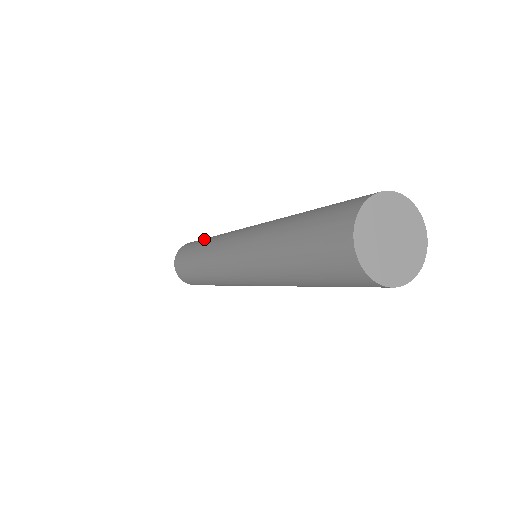
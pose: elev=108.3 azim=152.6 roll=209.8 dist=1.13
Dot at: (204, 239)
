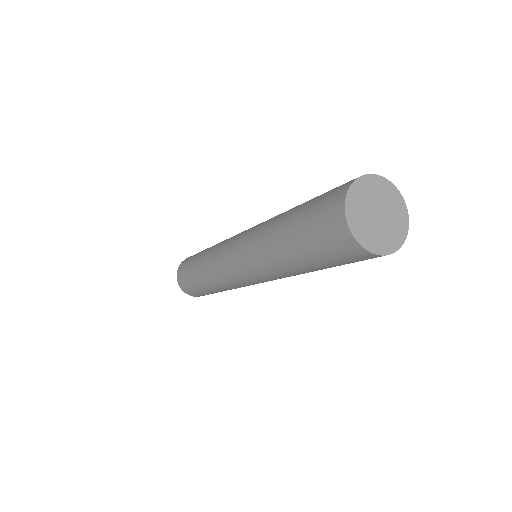
Dot at: (198, 257)
